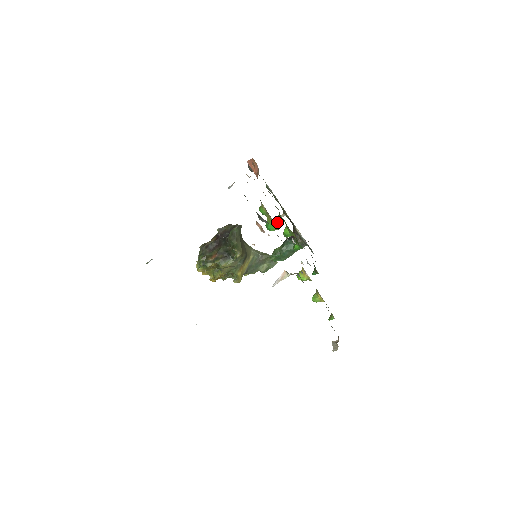
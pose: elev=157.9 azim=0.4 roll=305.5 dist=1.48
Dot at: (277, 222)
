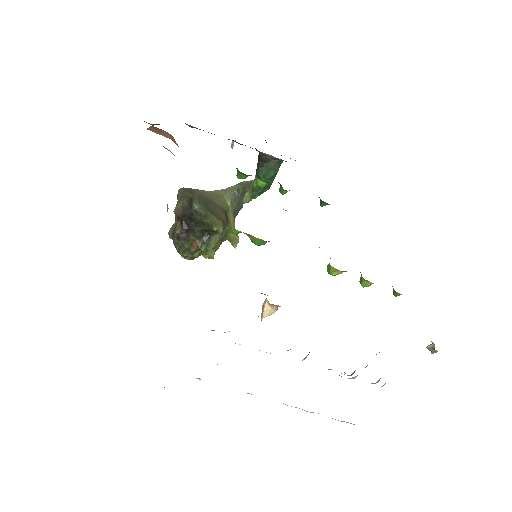
Dot at: occluded
